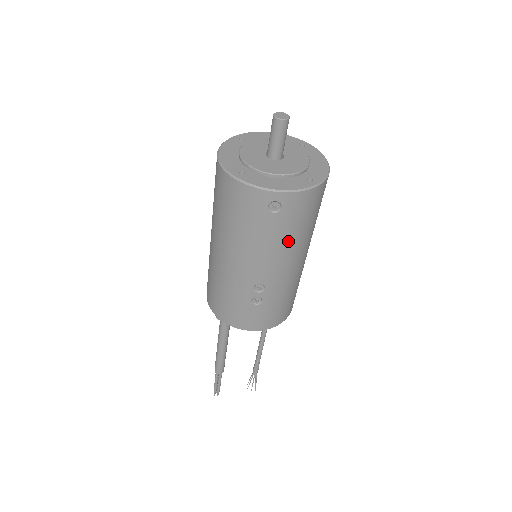
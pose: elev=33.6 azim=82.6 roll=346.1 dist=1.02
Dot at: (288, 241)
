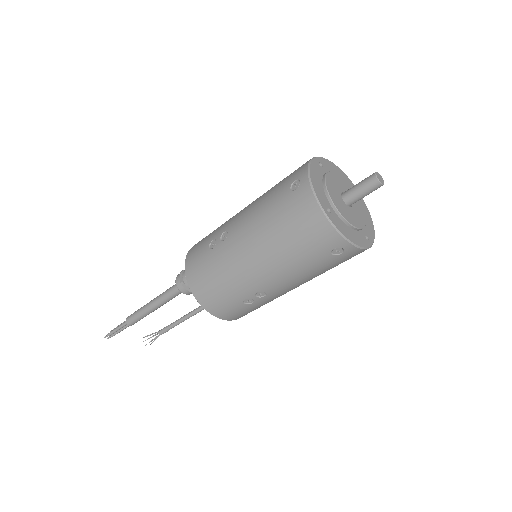
Dot at: (317, 274)
